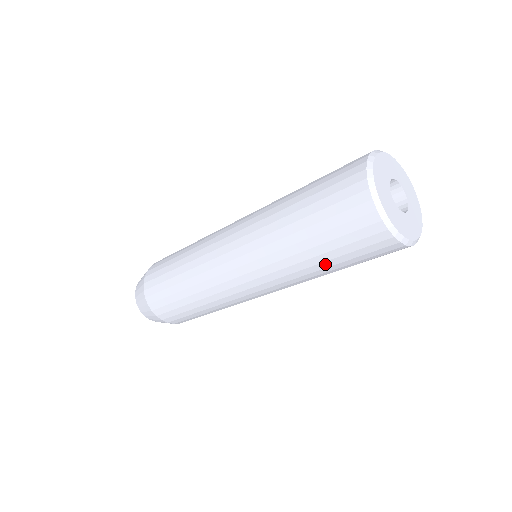
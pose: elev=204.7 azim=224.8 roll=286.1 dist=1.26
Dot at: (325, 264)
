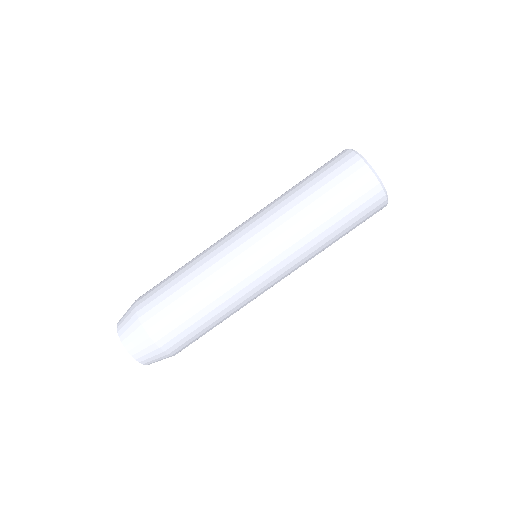
Dot at: (309, 192)
